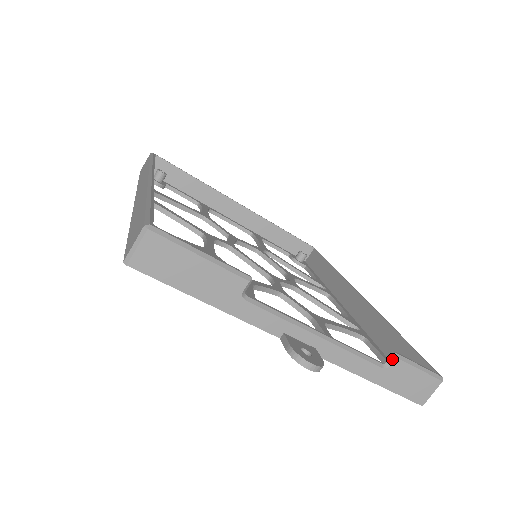
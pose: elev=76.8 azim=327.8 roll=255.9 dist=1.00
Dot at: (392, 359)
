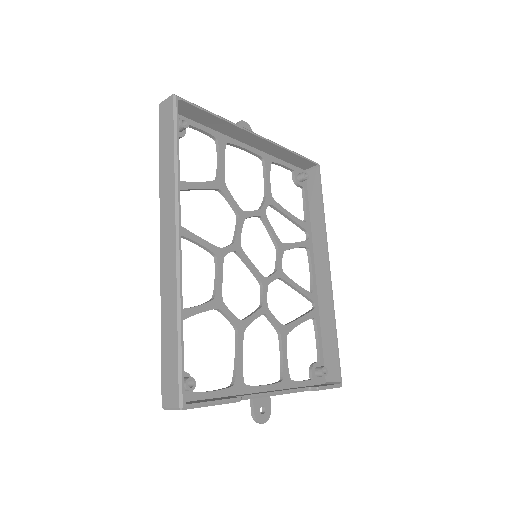
Dot at: (315, 390)
